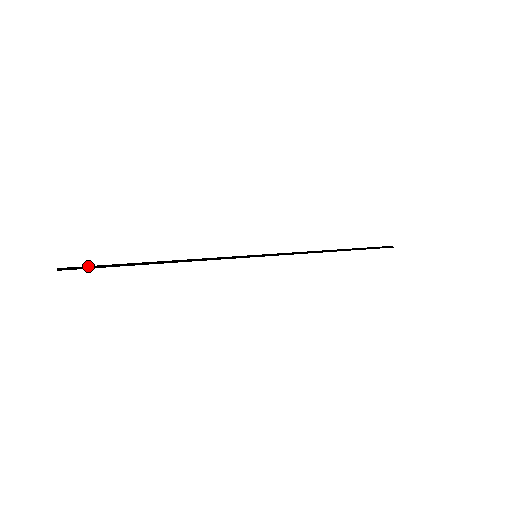
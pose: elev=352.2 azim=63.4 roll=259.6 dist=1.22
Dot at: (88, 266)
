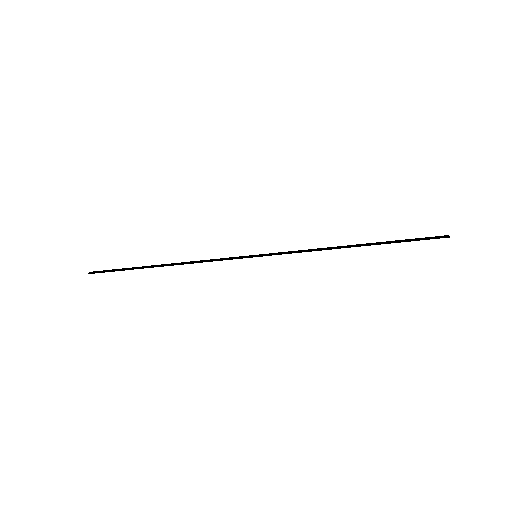
Dot at: (109, 270)
